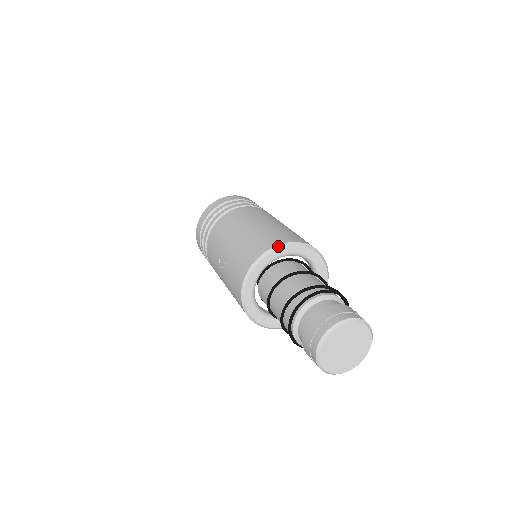
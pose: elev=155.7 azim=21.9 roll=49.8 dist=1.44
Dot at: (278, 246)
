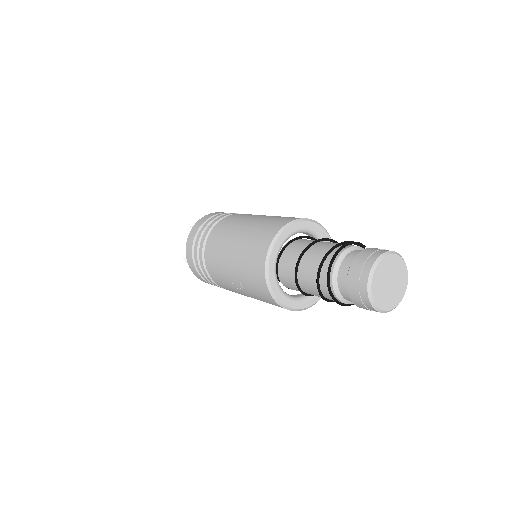
Dot at: (272, 242)
